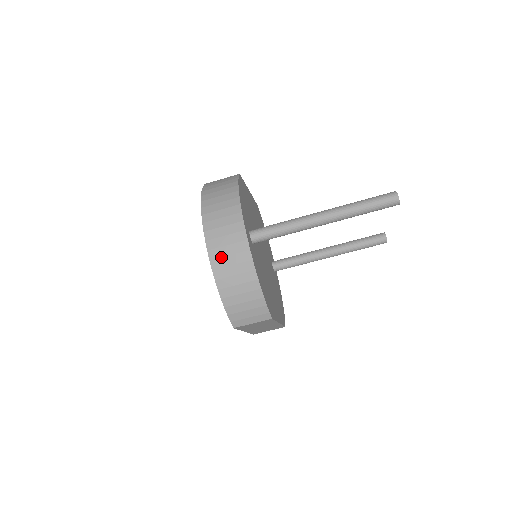
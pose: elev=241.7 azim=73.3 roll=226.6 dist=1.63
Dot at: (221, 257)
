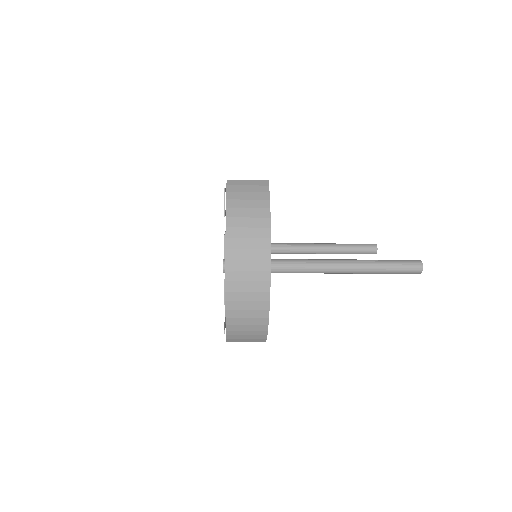
Dot at: (238, 291)
